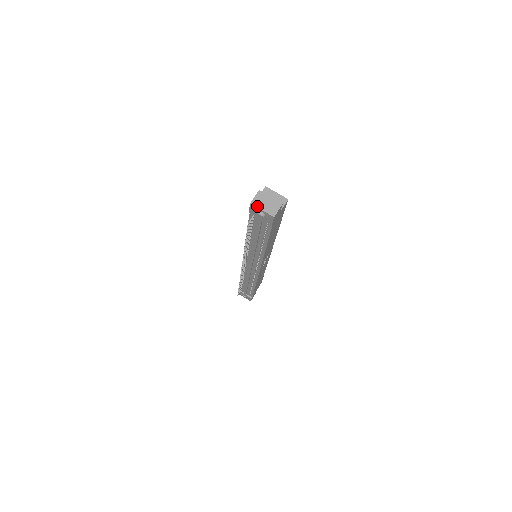
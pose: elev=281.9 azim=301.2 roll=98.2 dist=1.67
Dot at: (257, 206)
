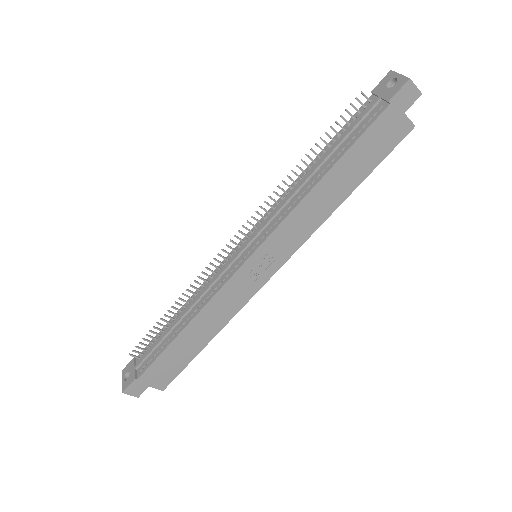
Dot at: (397, 73)
